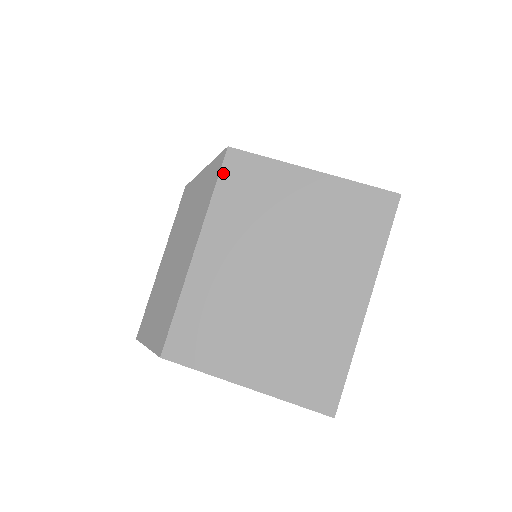
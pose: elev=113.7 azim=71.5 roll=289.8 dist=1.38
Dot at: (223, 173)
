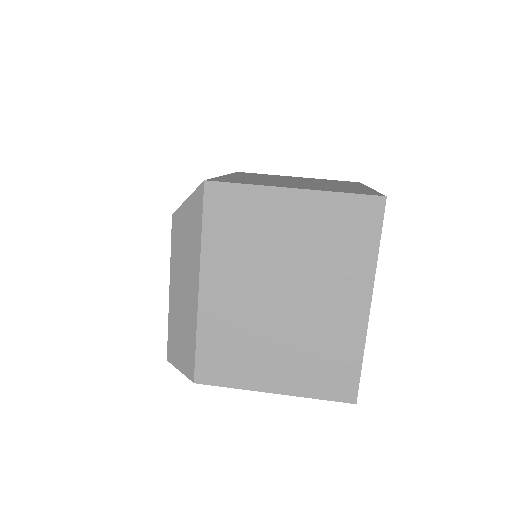
Dot at: (206, 208)
